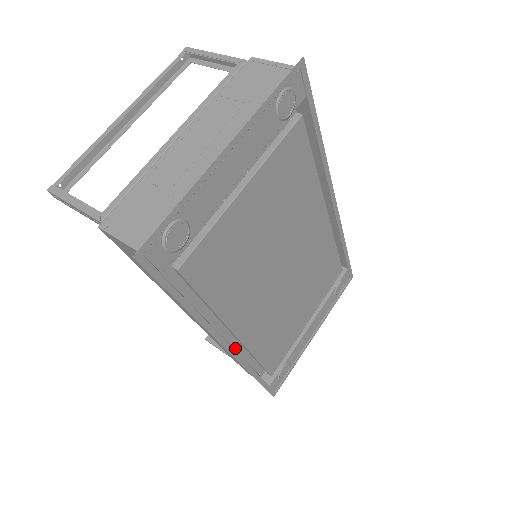
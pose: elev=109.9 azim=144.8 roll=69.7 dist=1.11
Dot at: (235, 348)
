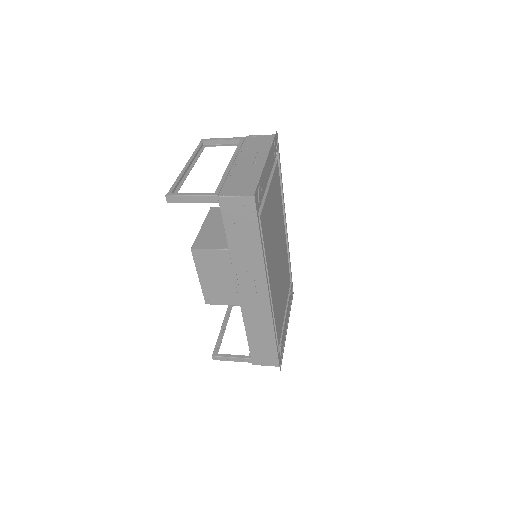
Dot at: (263, 312)
